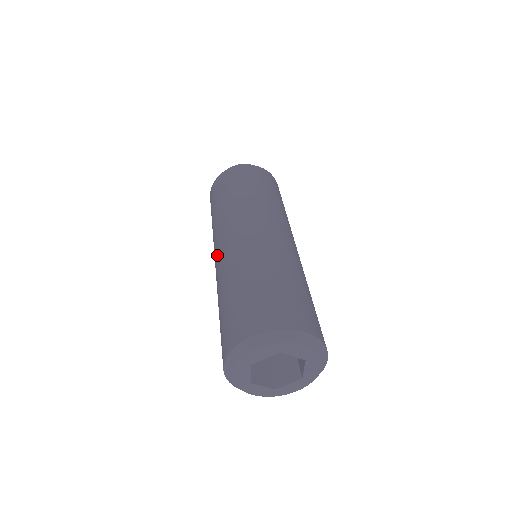
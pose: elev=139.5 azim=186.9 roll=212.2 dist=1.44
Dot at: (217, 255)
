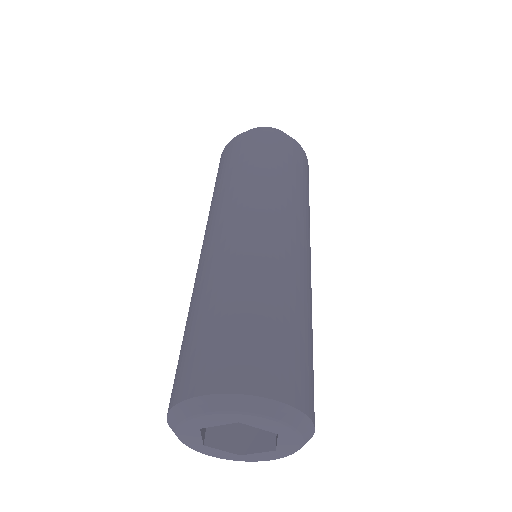
Dot at: (201, 252)
